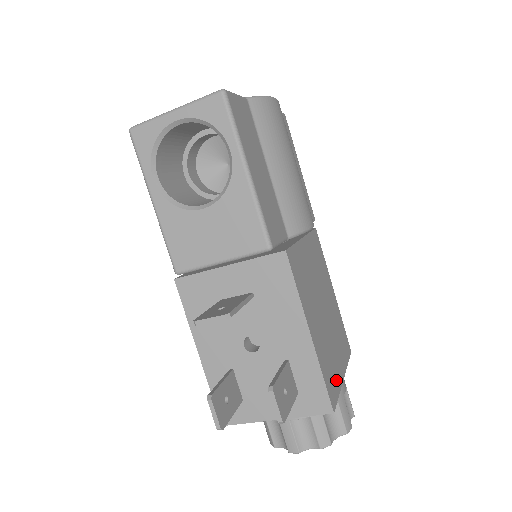
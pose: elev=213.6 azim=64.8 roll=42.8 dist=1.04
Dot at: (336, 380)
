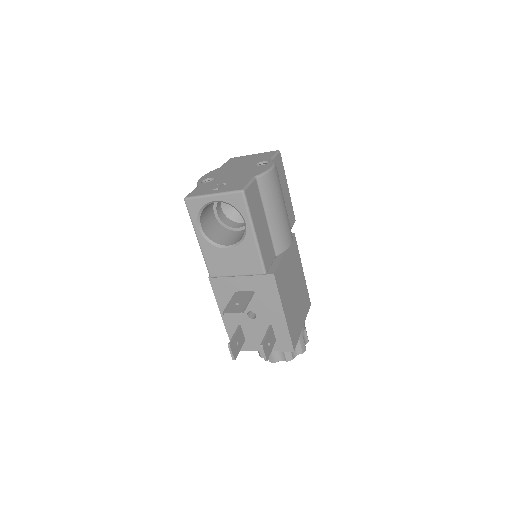
Dot at: (298, 331)
